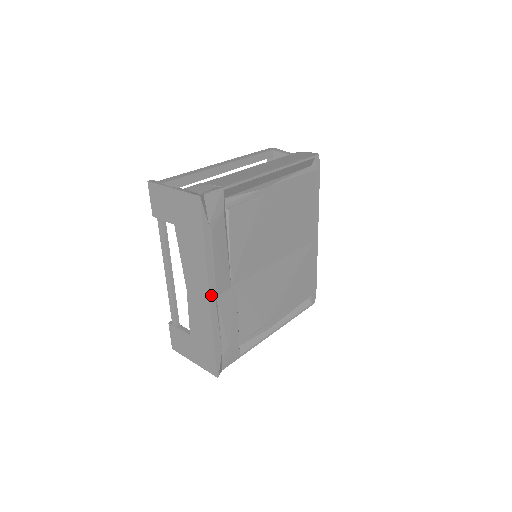
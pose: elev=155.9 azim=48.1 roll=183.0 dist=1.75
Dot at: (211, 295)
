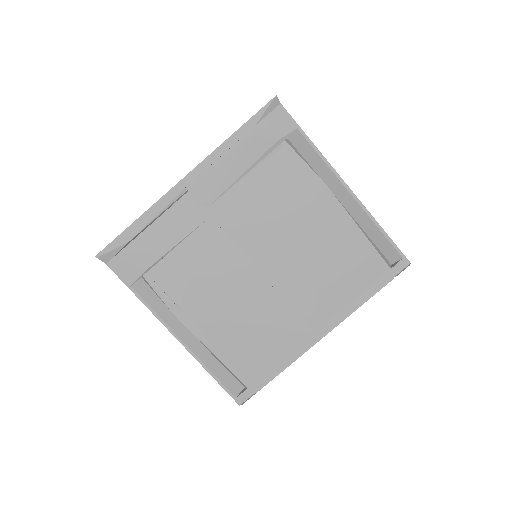
Dot at: (186, 179)
